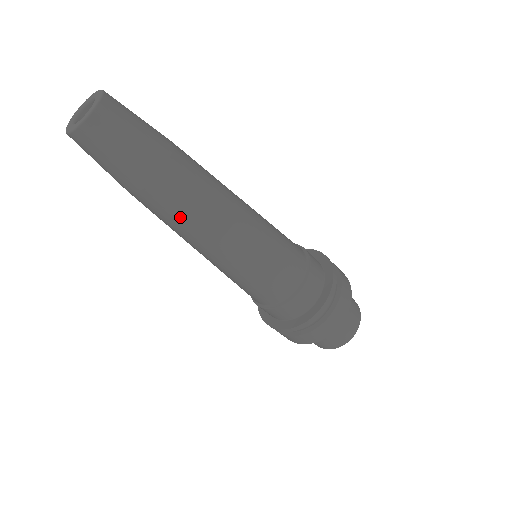
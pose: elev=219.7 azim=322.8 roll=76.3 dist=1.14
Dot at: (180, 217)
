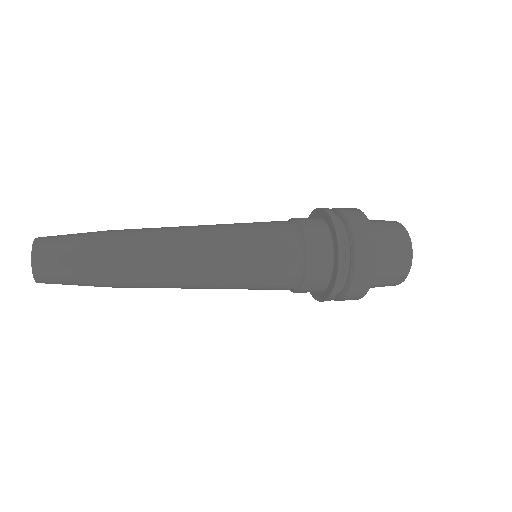
Dot at: occluded
